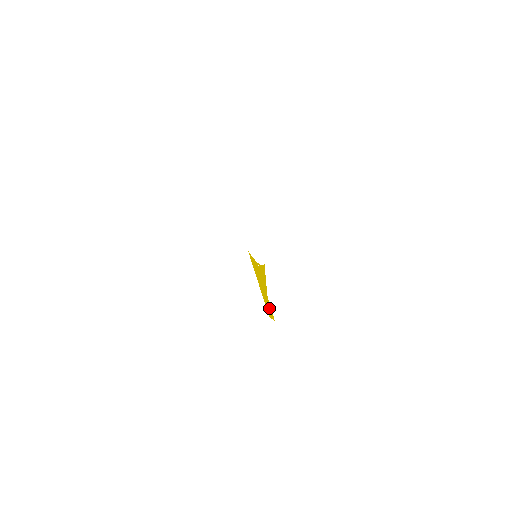
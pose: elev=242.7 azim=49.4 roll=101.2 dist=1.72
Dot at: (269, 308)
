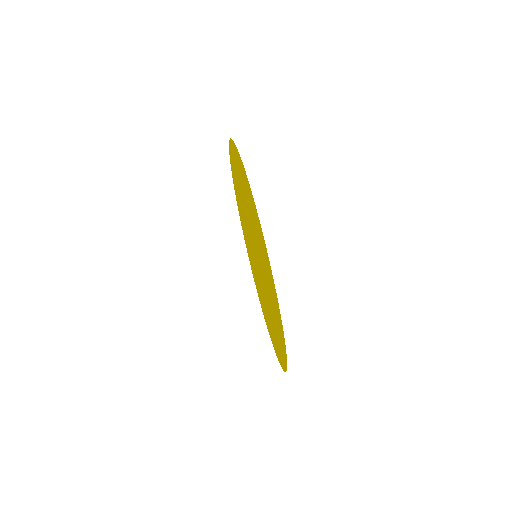
Dot at: (268, 268)
